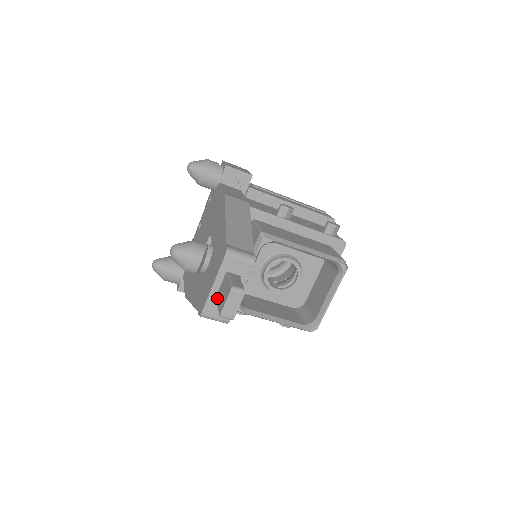
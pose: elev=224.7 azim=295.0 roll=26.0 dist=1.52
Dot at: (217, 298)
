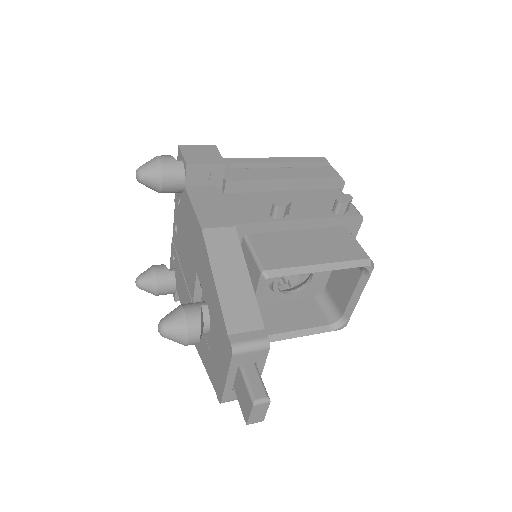
Dot at: (235, 390)
